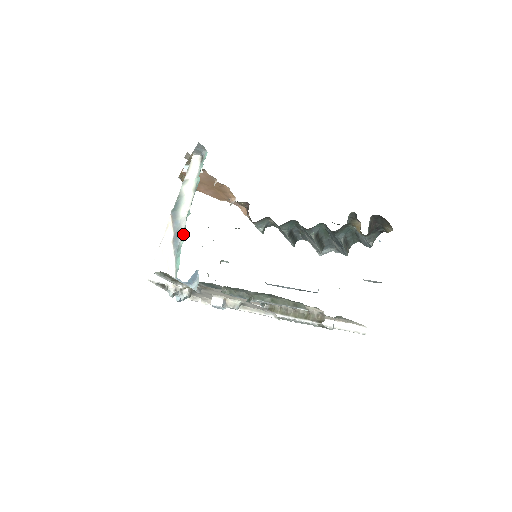
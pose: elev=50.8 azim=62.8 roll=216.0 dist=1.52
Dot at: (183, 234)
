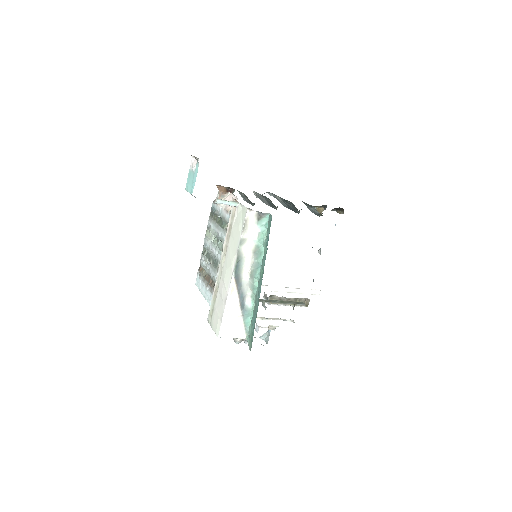
Dot at: (250, 297)
